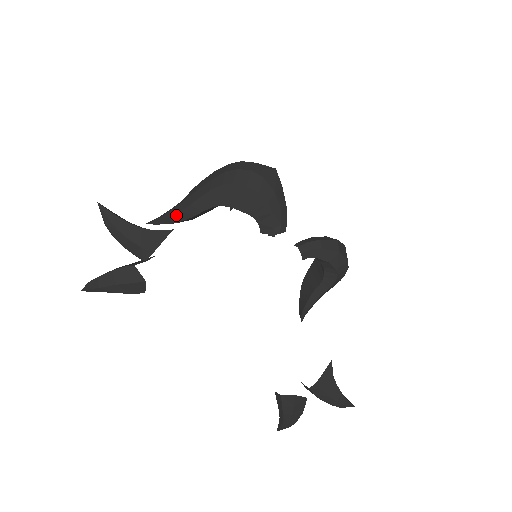
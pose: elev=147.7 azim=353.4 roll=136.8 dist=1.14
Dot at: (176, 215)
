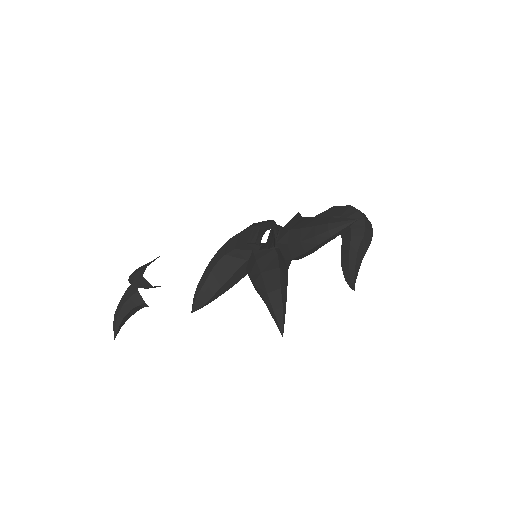
Dot at: (200, 282)
